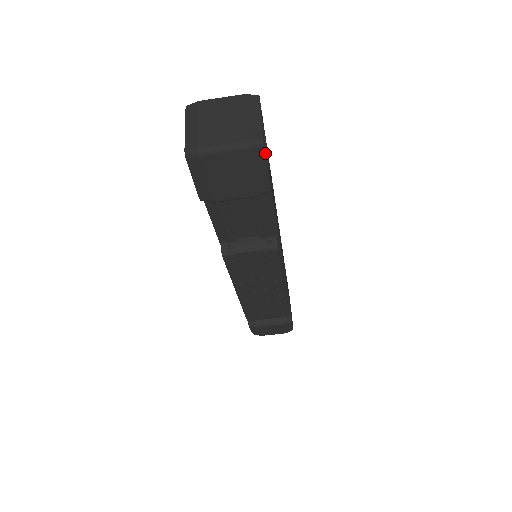
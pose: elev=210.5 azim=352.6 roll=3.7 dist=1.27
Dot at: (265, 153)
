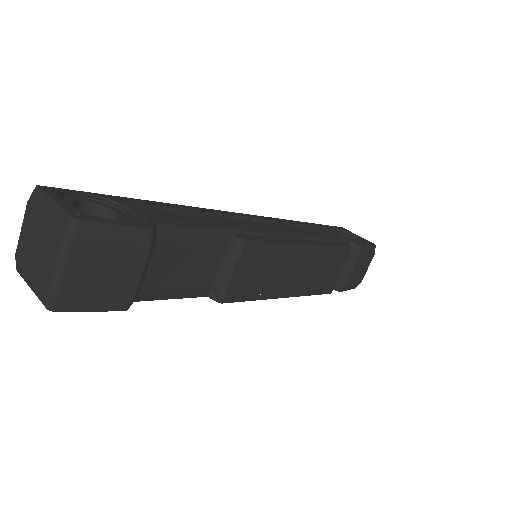
Dot at: (91, 222)
